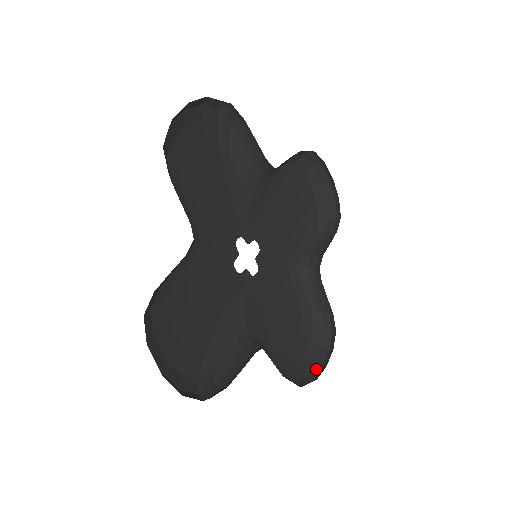
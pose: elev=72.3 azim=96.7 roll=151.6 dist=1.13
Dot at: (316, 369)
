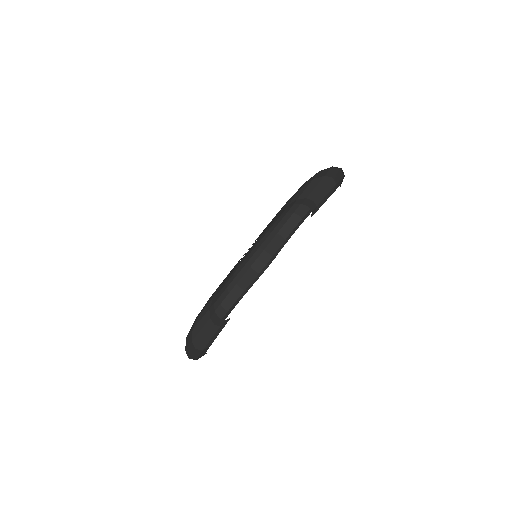
Dot at: occluded
